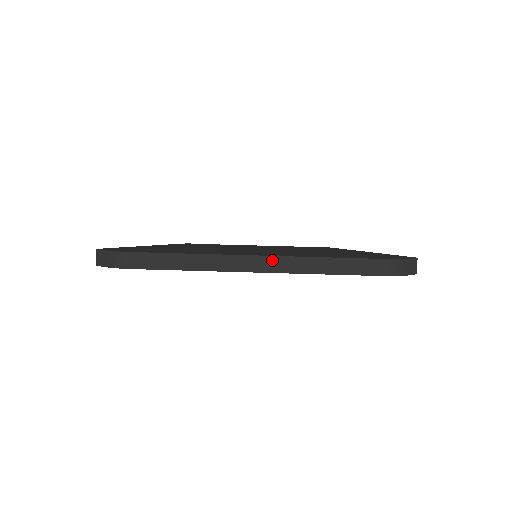
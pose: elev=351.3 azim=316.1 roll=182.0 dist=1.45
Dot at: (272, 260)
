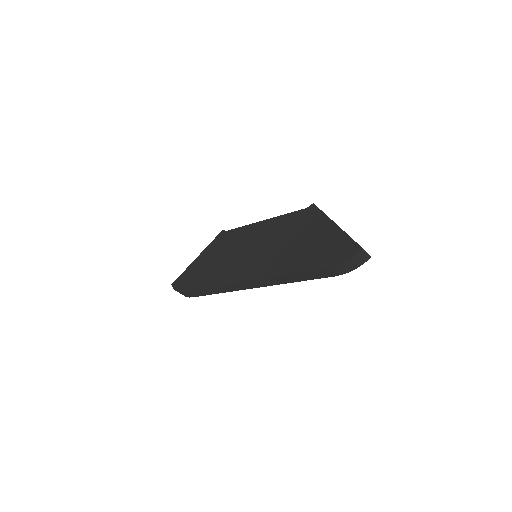
Dot at: (256, 282)
